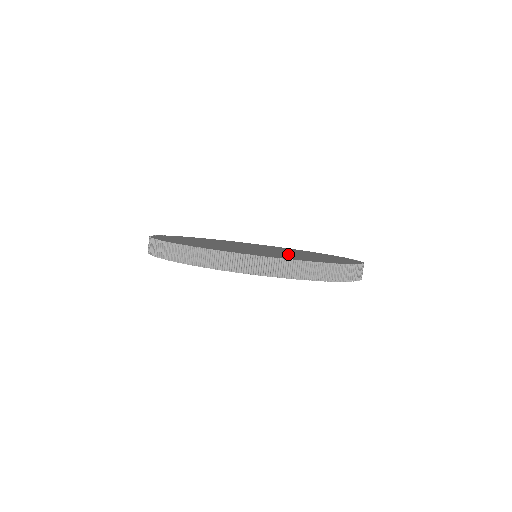
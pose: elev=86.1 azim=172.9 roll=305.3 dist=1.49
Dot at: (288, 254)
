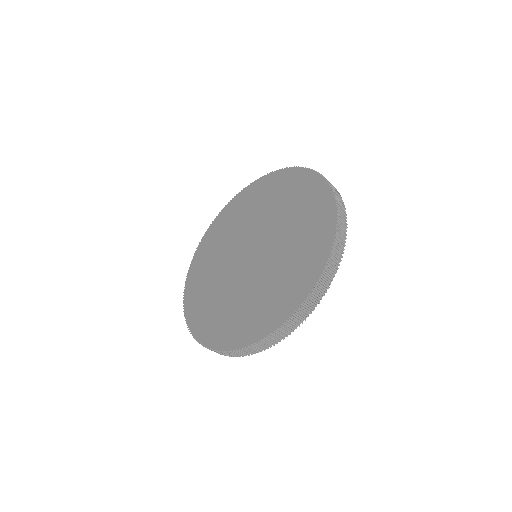
Dot at: (261, 284)
